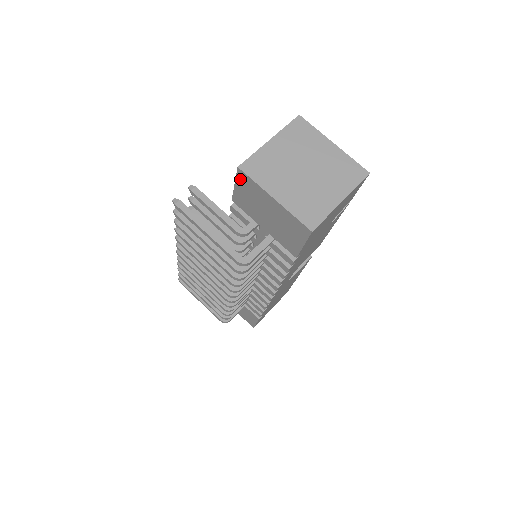
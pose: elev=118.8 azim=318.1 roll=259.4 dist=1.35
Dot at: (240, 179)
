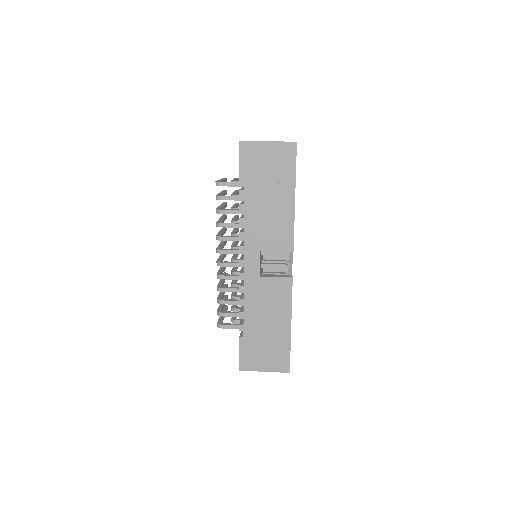
Dot at: occluded
